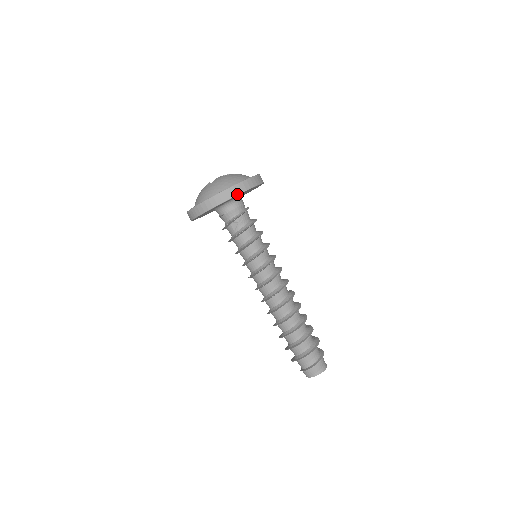
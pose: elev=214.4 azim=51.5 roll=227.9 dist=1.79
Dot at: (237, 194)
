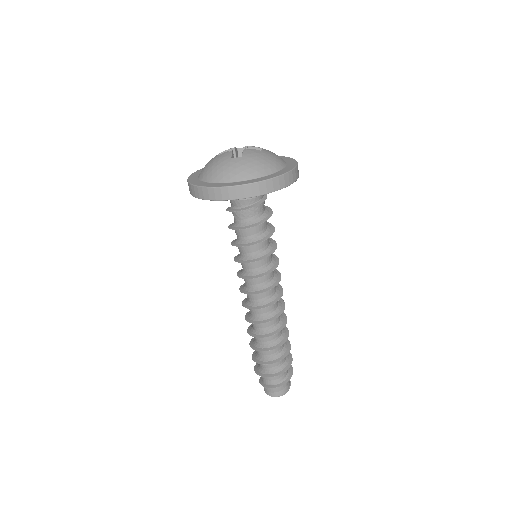
Dot at: (199, 197)
